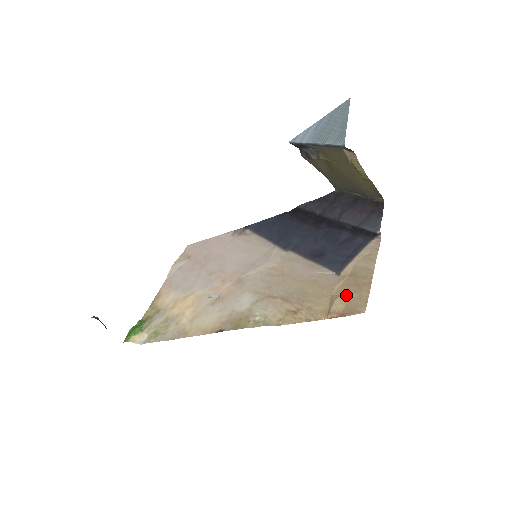
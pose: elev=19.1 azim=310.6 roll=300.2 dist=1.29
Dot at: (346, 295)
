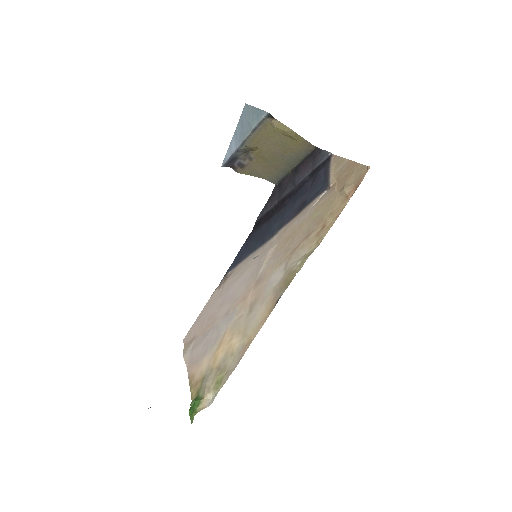
Dot at: (347, 182)
